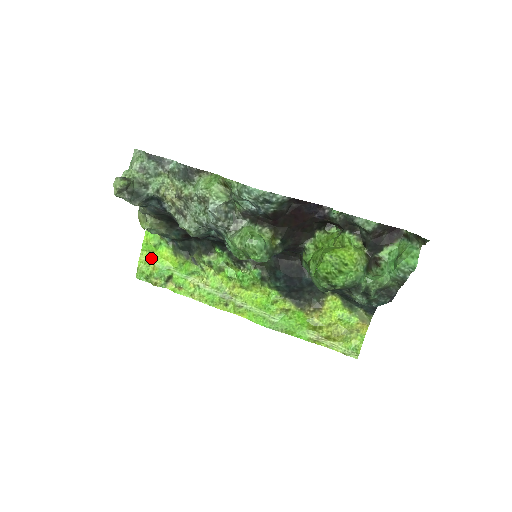
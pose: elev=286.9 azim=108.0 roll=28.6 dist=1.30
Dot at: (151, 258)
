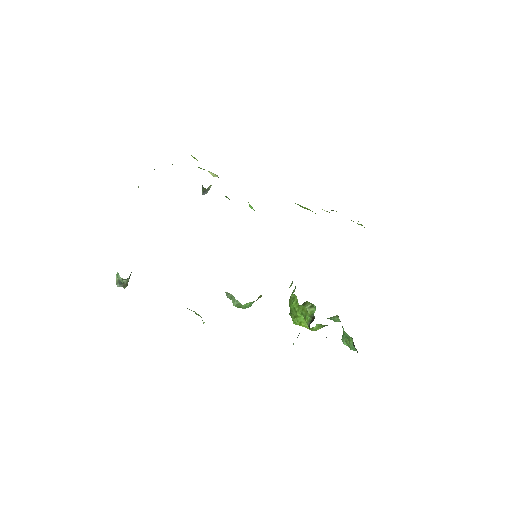
Dot at: occluded
